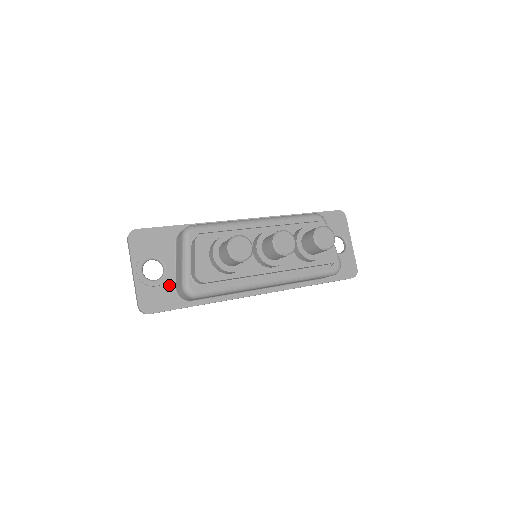
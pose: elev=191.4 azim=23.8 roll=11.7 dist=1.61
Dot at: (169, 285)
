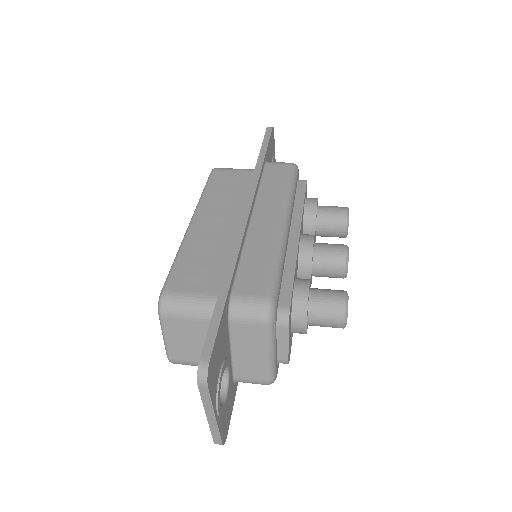
Dot at: (230, 383)
